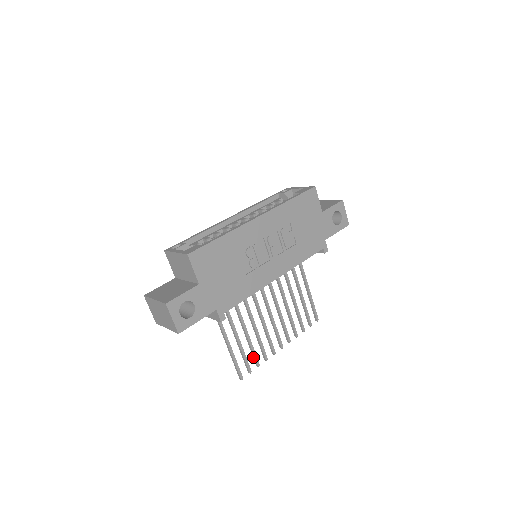
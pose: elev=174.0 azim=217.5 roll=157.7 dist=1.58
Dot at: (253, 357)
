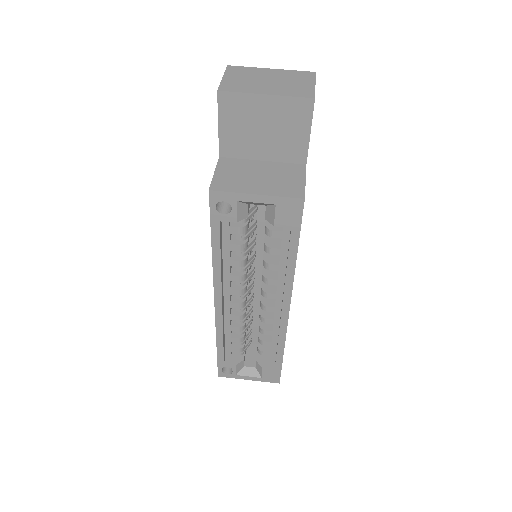
Dot at: occluded
